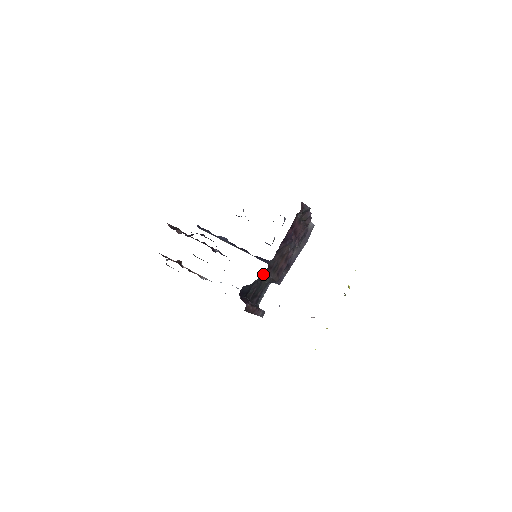
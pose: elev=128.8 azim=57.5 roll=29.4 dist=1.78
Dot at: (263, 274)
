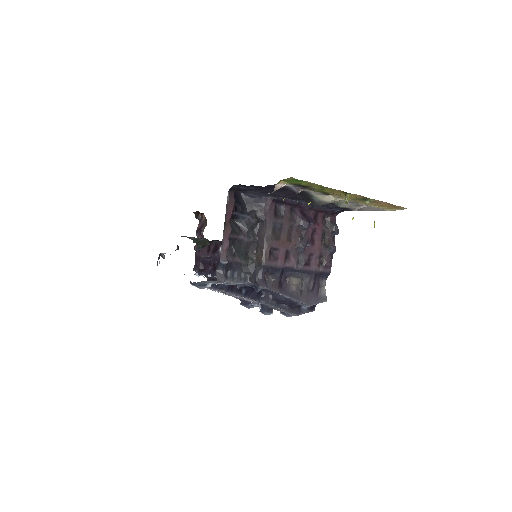
Dot at: (267, 204)
